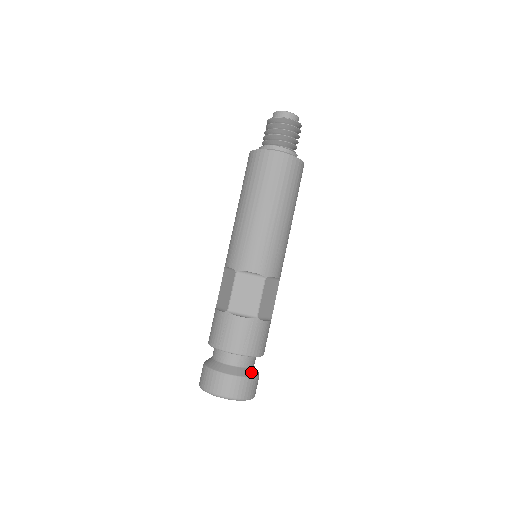
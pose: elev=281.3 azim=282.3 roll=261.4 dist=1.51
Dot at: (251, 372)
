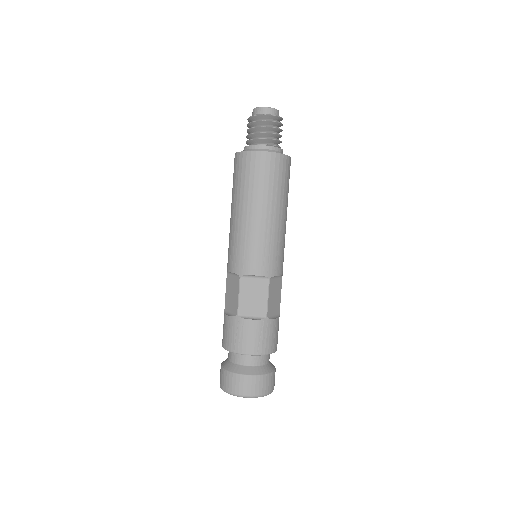
Dot at: (268, 368)
